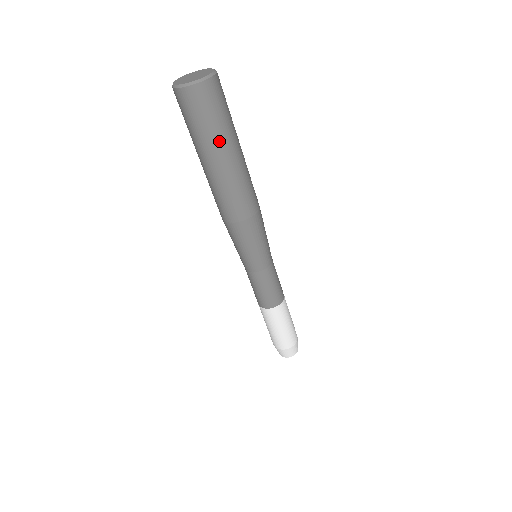
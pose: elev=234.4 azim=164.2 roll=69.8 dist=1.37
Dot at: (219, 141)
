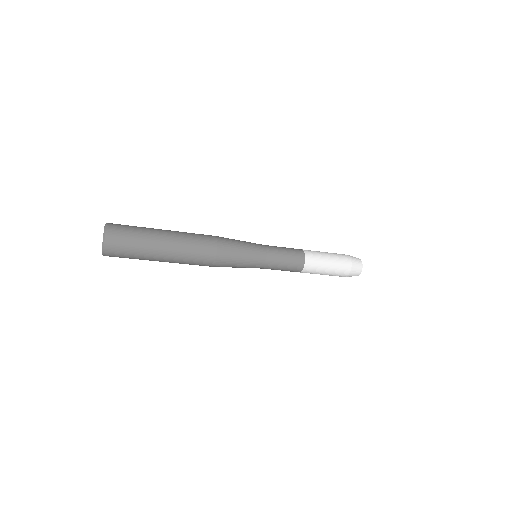
Dot at: occluded
